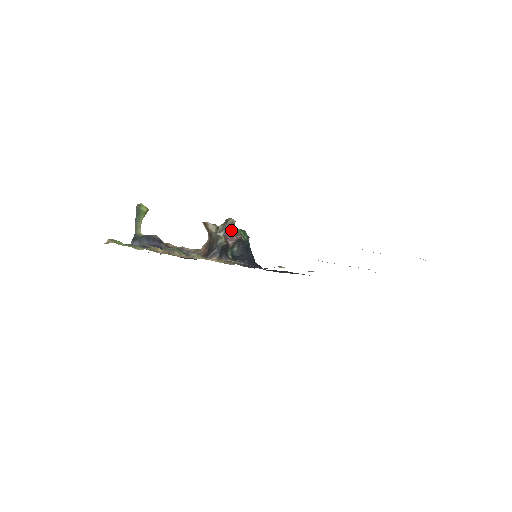
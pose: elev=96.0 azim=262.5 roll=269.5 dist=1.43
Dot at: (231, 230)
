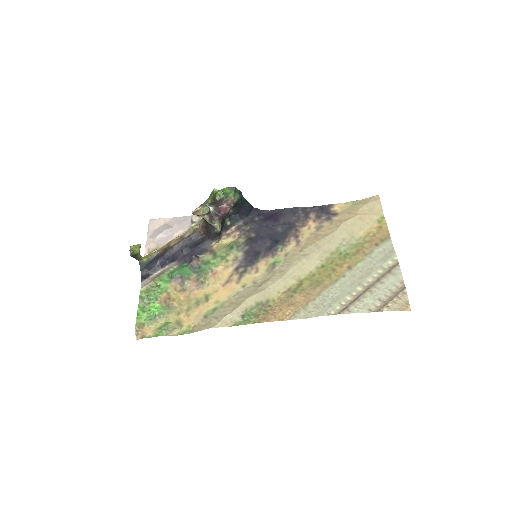
Dot at: (222, 202)
